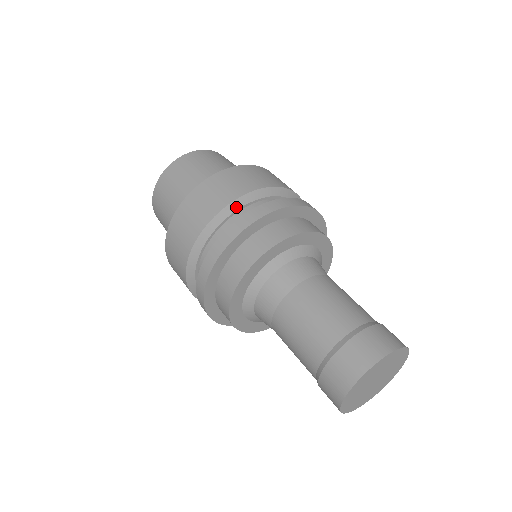
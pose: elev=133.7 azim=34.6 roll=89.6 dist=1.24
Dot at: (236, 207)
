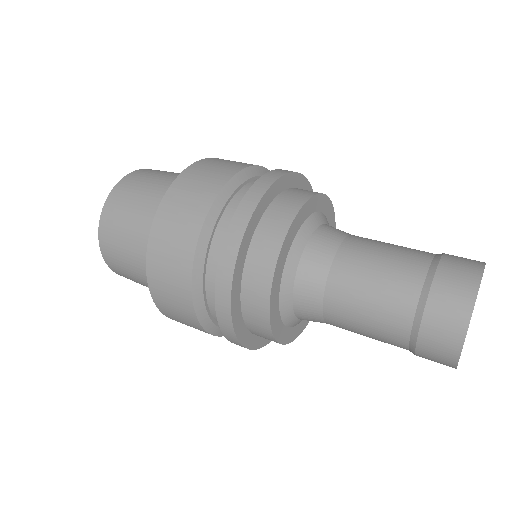
Dot at: occluded
